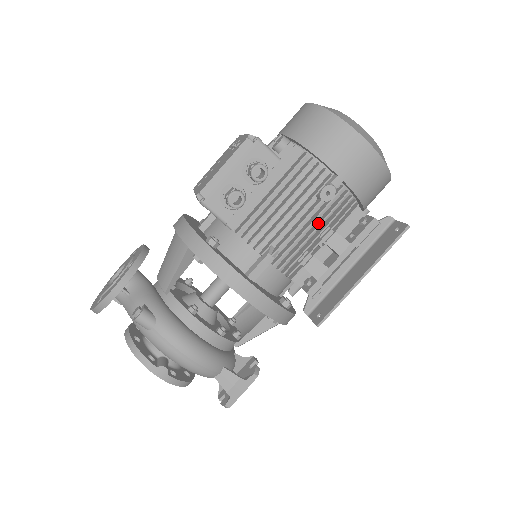
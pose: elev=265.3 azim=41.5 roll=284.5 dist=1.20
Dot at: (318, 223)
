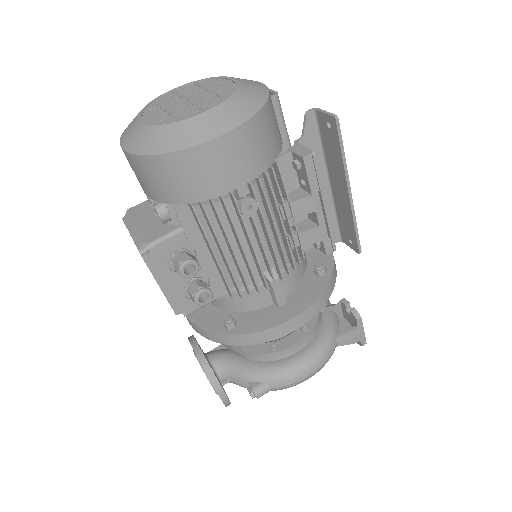
Dot at: (271, 223)
